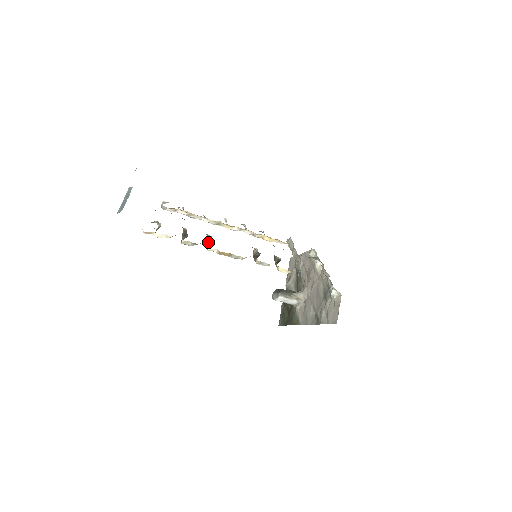
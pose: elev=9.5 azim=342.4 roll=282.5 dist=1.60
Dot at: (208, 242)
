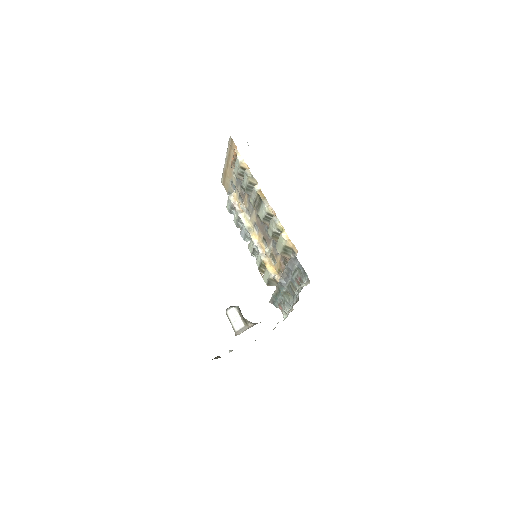
Dot at: (253, 194)
